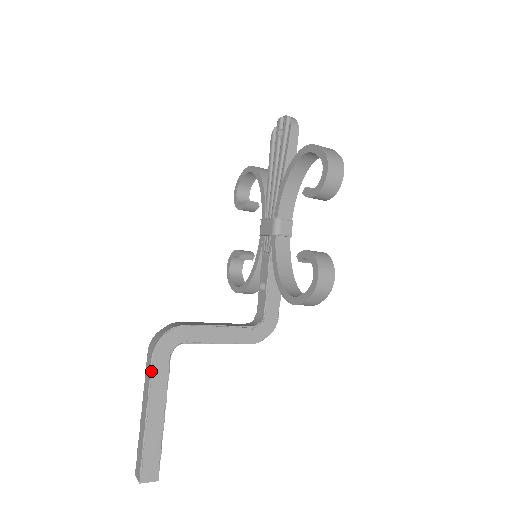
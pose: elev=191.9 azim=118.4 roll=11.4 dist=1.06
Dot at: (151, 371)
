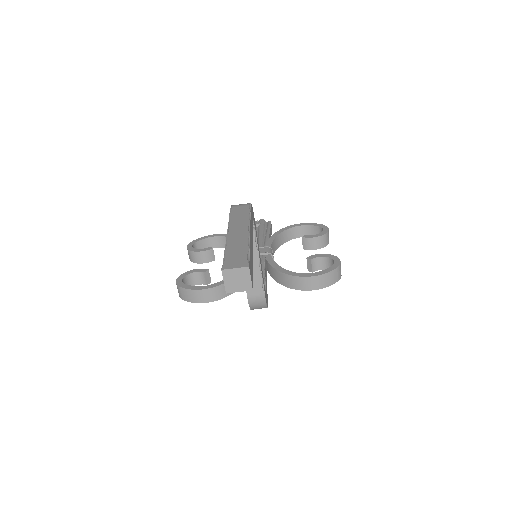
Dot at: (250, 210)
